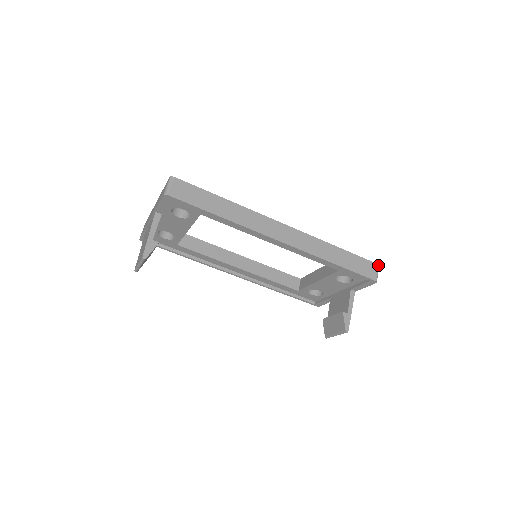
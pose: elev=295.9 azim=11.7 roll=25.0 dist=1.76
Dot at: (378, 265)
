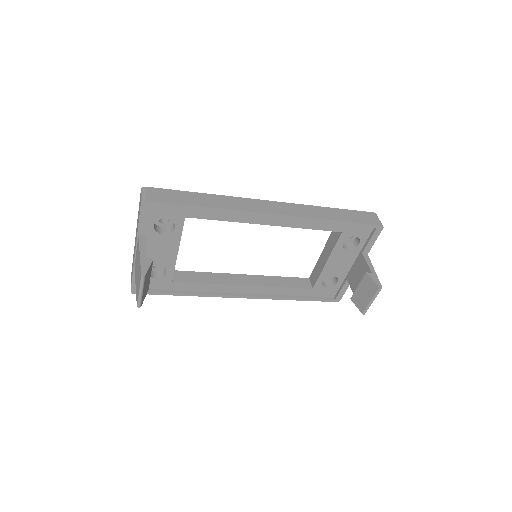
Dot at: (375, 214)
